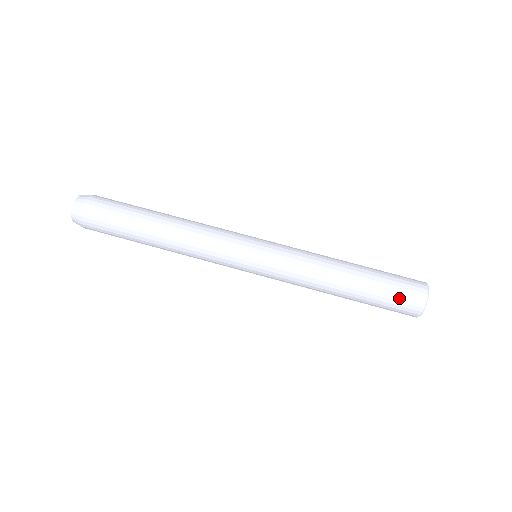
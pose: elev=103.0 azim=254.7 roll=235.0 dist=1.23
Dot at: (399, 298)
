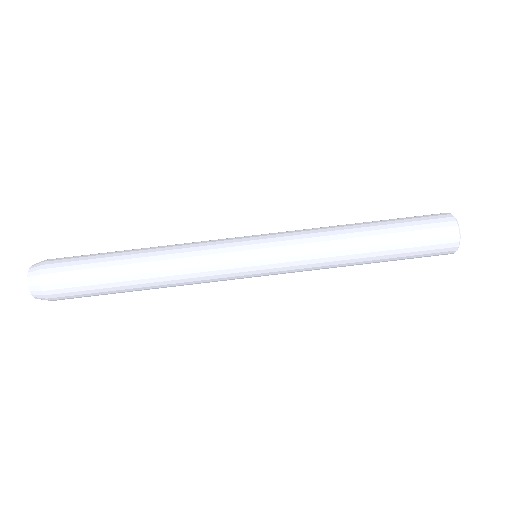
Dot at: (429, 247)
